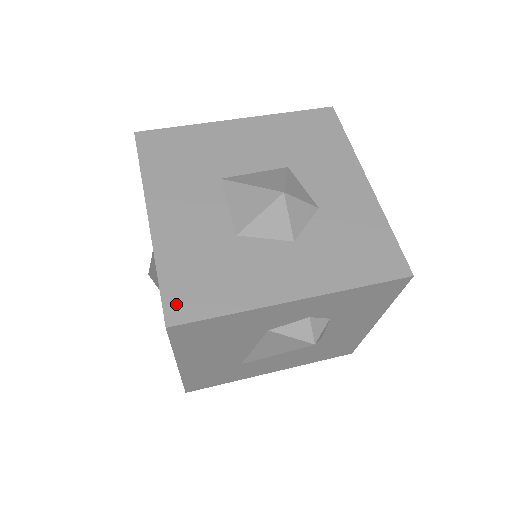
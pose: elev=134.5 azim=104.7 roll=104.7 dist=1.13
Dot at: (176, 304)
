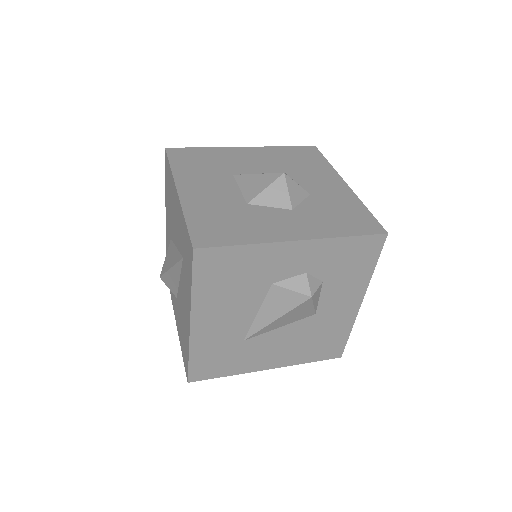
Dot at: (201, 236)
